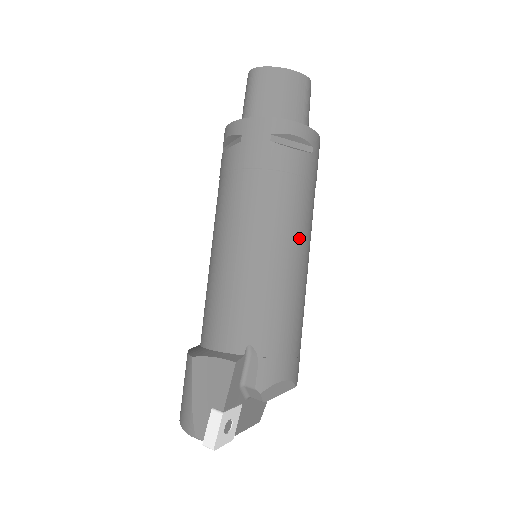
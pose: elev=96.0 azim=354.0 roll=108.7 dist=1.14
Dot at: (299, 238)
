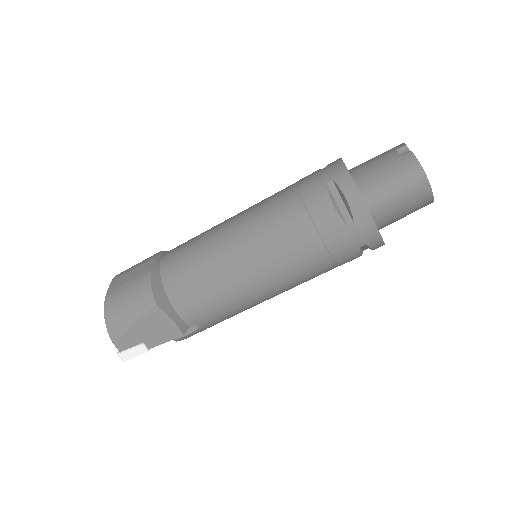
Dot at: occluded
